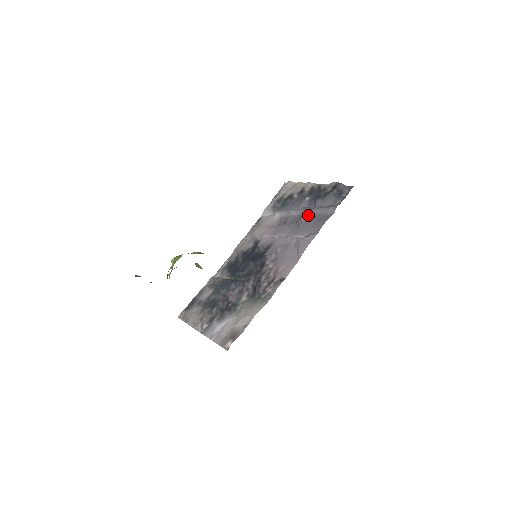
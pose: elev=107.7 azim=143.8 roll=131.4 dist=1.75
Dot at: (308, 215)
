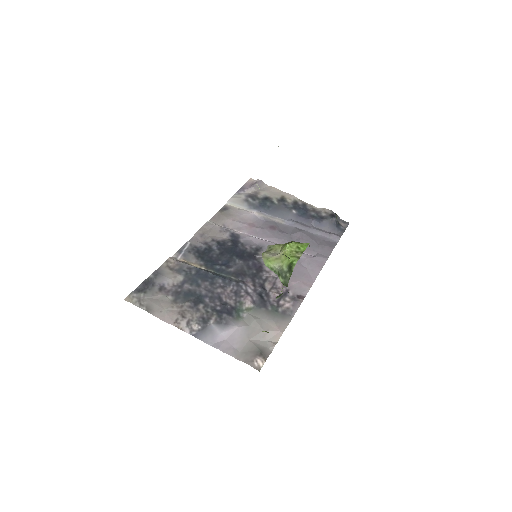
Dot at: (306, 232)
